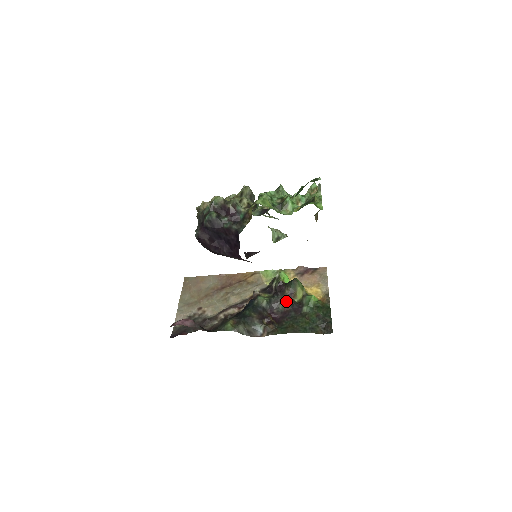
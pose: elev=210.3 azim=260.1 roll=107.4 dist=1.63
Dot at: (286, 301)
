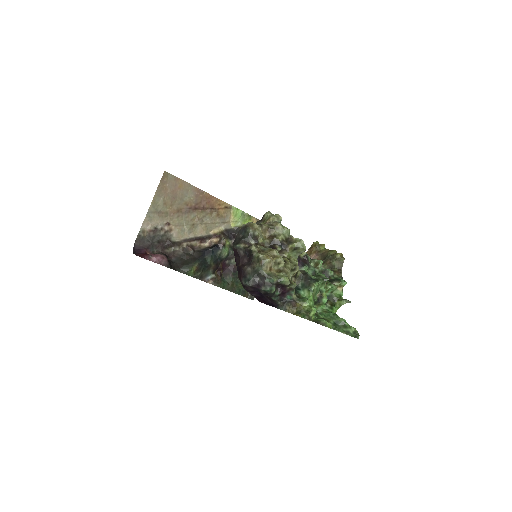
Dot at: occluded
